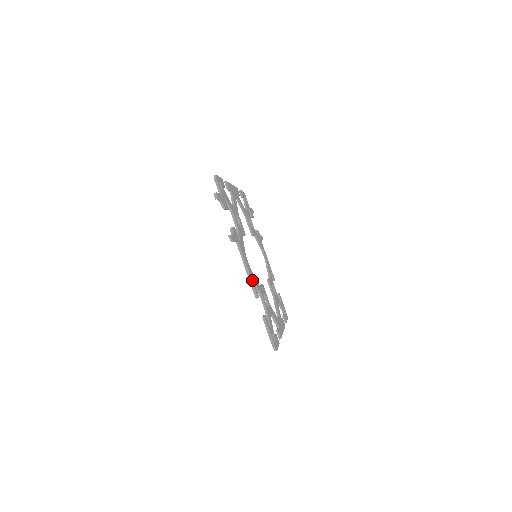
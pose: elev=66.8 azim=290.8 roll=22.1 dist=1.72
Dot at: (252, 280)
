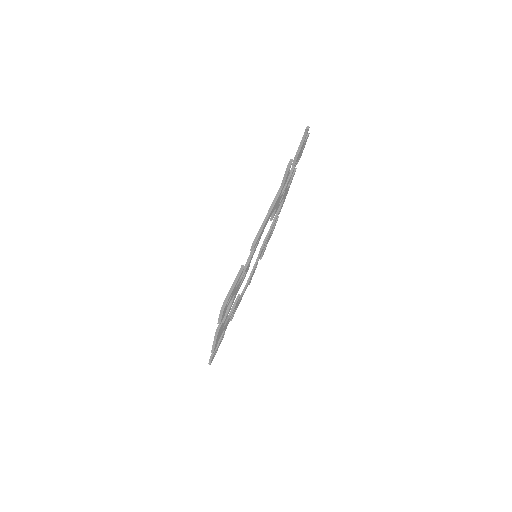
Dot at: occluded
